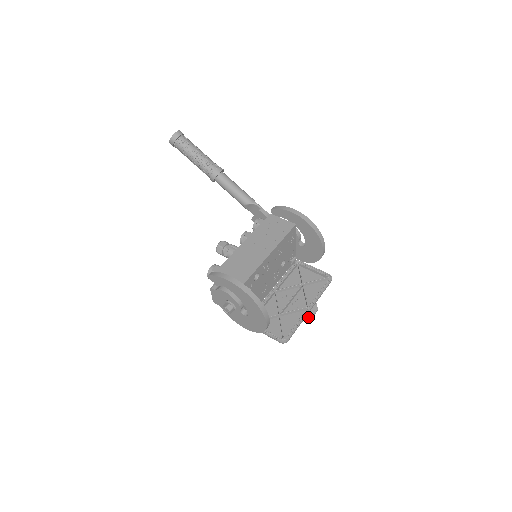
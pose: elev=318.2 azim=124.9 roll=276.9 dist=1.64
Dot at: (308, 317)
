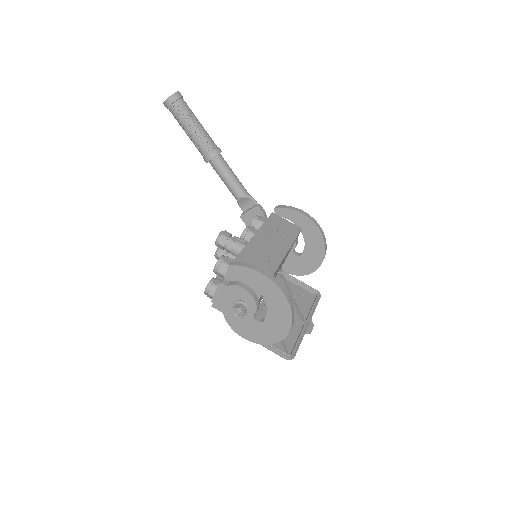
Dot at: (306, 333)
